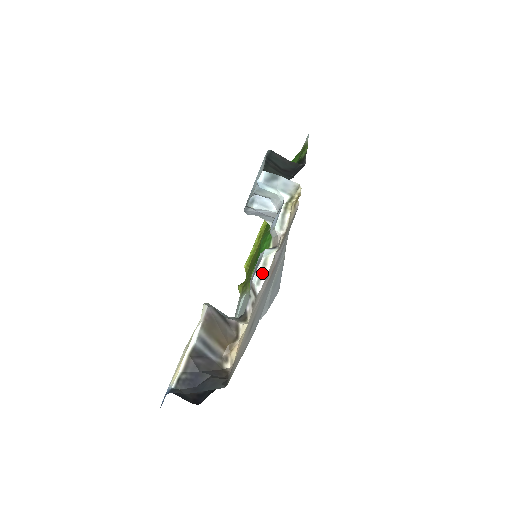
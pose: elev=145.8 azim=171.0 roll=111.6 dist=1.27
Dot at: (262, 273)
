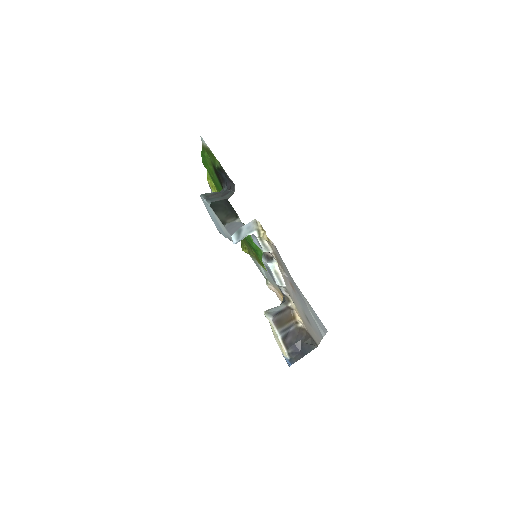
Dot at: (279, 279)
